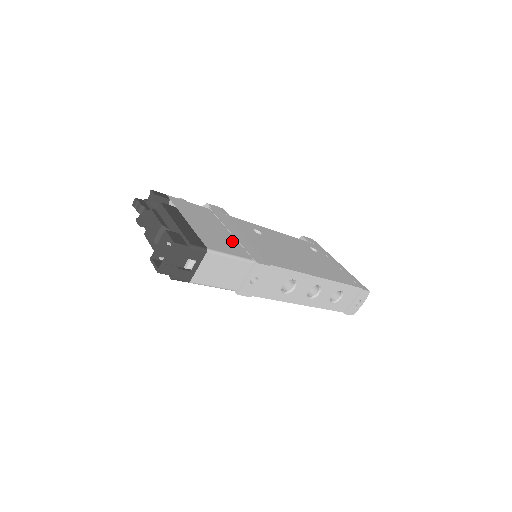
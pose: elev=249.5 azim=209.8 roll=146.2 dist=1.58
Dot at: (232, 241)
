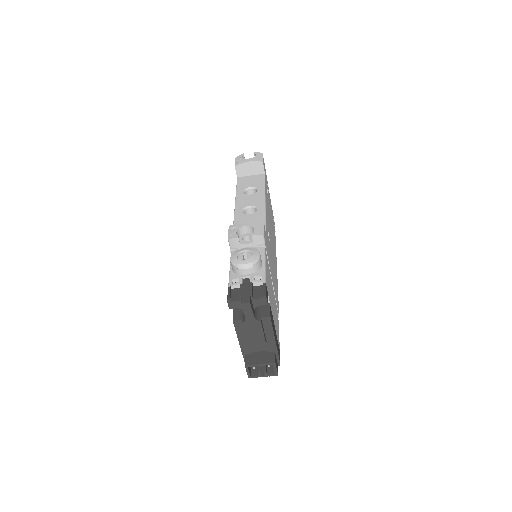
Dot at: occluded
